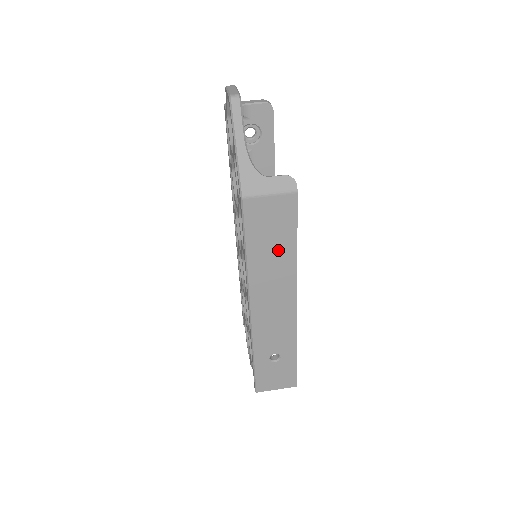
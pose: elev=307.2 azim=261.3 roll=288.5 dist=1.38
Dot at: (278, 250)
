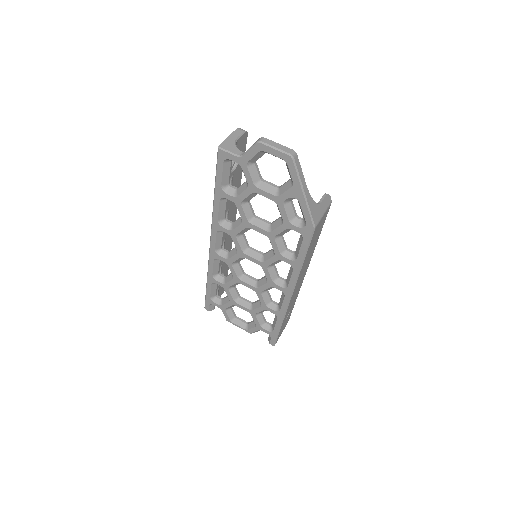
Dot at: (313, 246)
